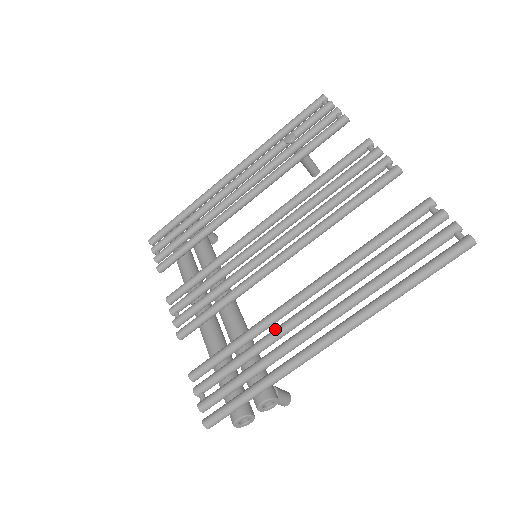
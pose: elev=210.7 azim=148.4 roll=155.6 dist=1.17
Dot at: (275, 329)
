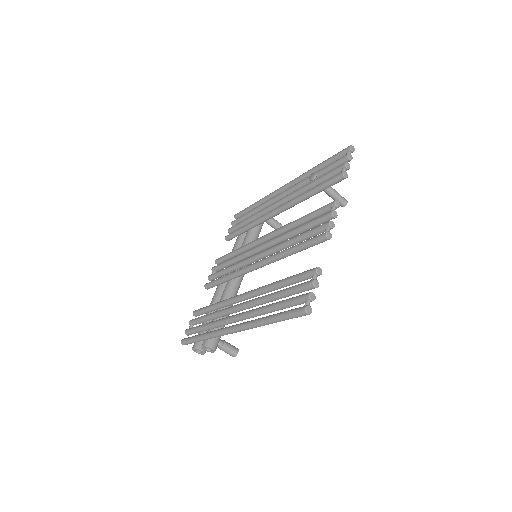
Dot at: (225, 308)
